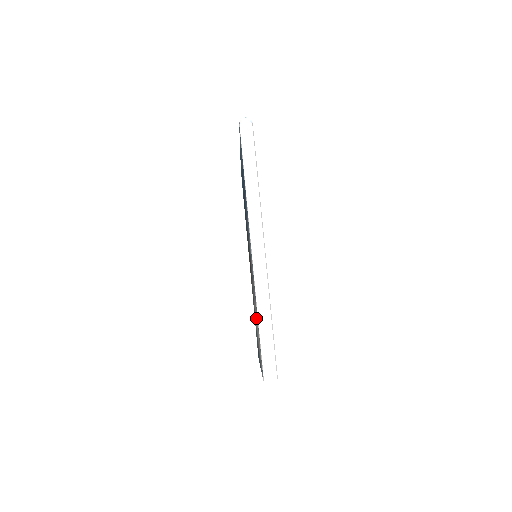
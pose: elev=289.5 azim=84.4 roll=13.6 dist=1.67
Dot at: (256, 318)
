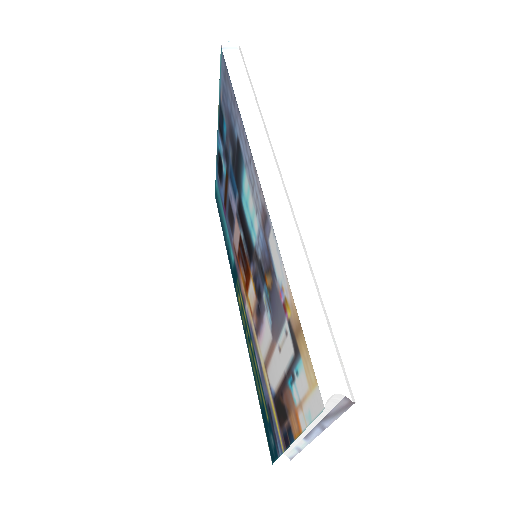
Dot at: (274, 330)
